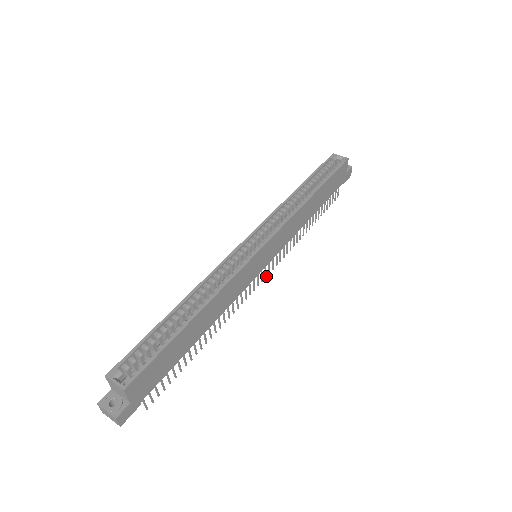
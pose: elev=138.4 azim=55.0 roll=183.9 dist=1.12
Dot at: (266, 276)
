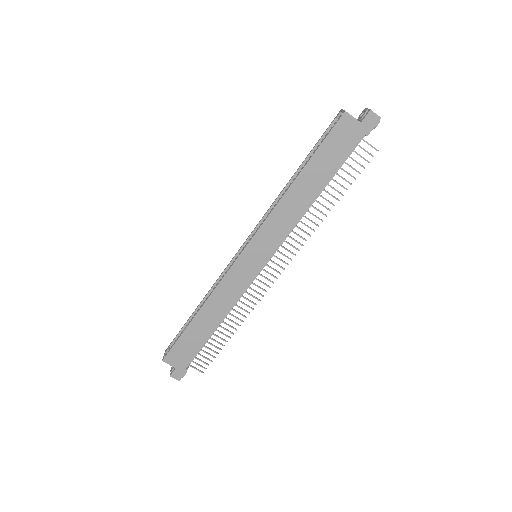
Dot at: (283, 268)
